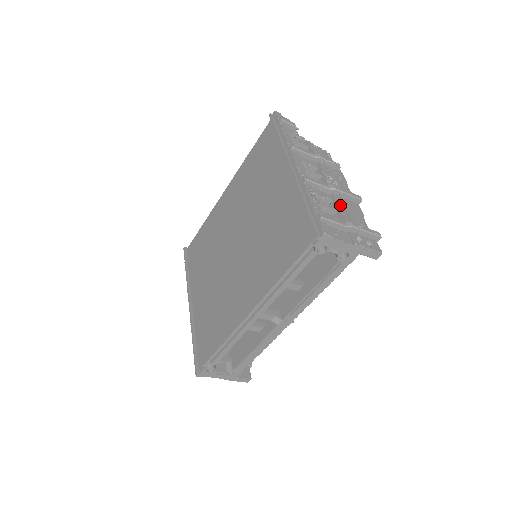
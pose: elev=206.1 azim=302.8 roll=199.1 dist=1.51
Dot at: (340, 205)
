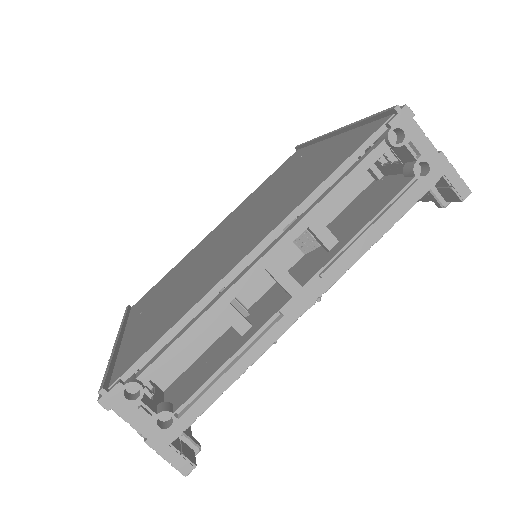
Dot at: occluded
